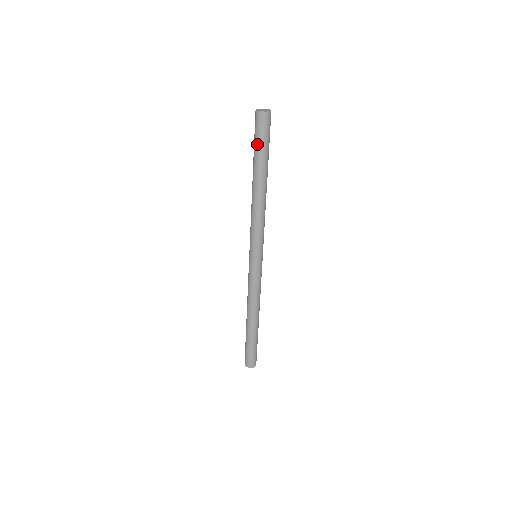
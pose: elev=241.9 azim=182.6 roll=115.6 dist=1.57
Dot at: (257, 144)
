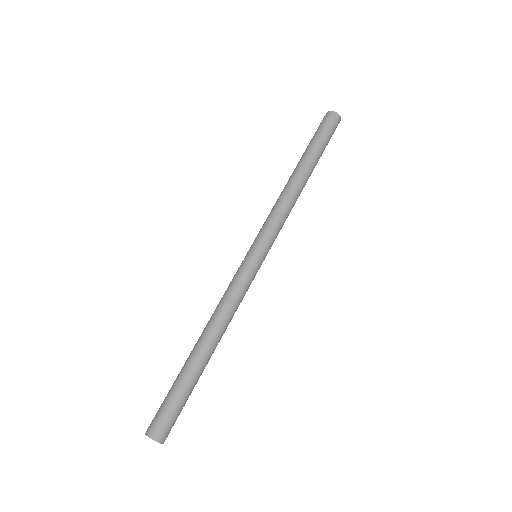
Dot at: (317, 135)
